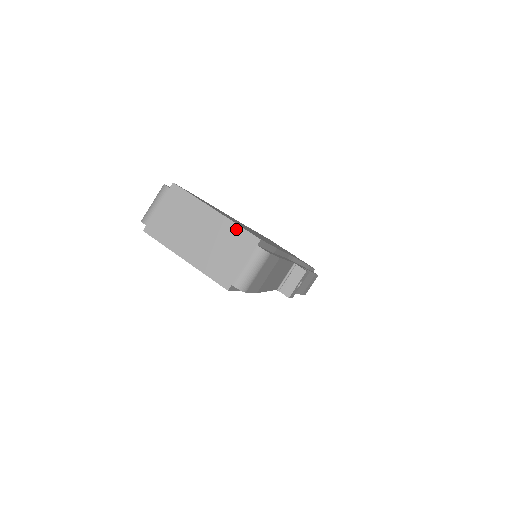
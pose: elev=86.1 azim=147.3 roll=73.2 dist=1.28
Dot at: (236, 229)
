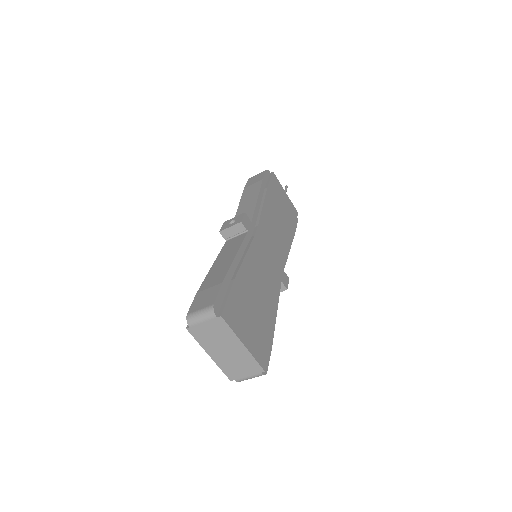
Dot at: (252, 360)
